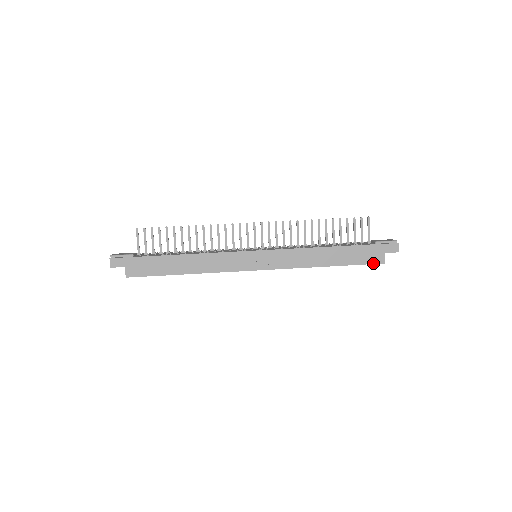
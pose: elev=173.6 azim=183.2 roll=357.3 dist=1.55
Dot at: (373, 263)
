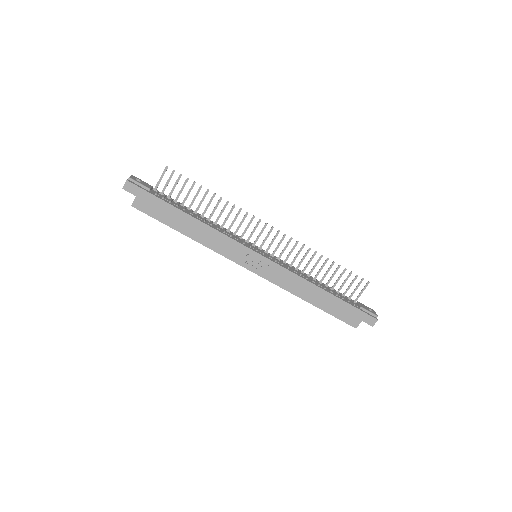
Dot at: (347, 323)
